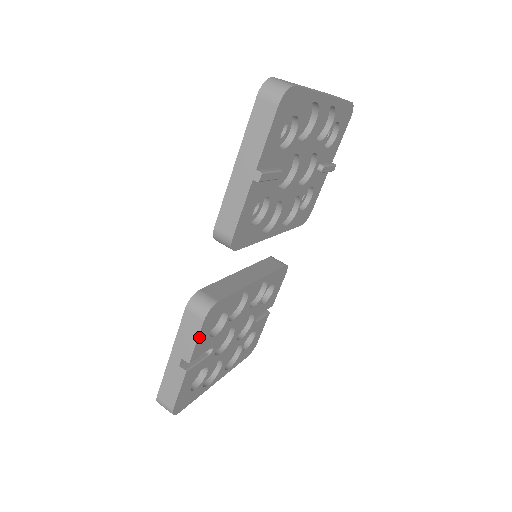
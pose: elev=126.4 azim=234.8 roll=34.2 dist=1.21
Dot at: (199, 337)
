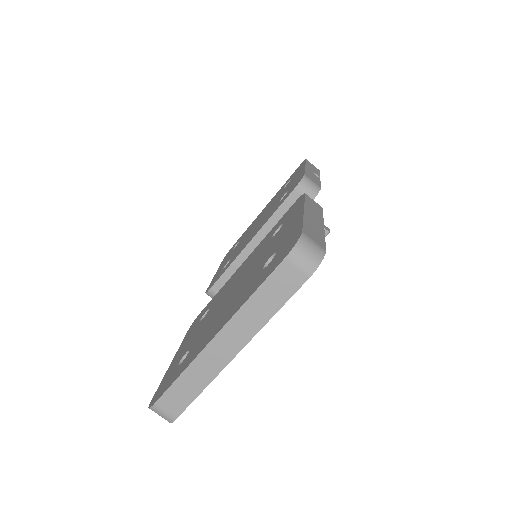
Dot at: occluded
